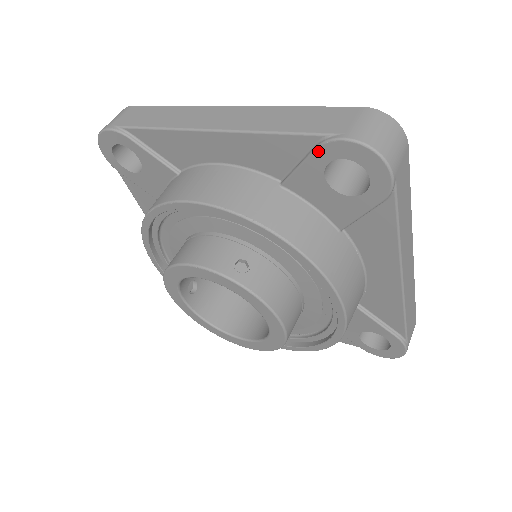
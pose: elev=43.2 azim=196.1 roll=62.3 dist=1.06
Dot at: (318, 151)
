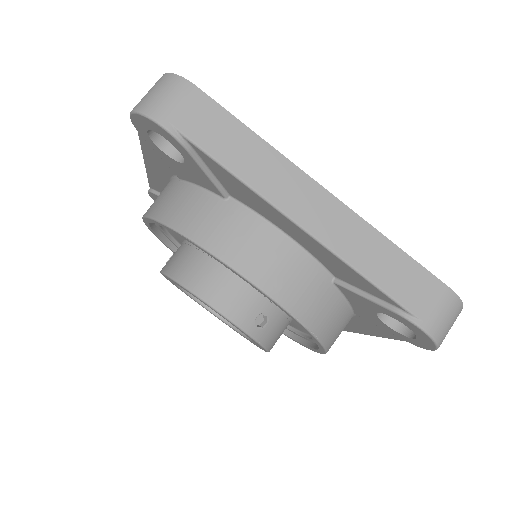
Dot at: (392, 313)
